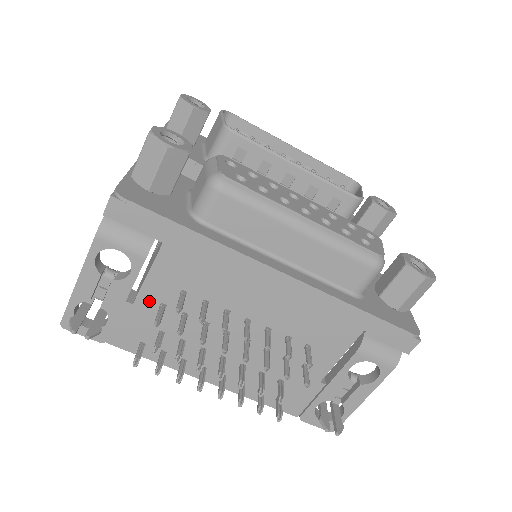
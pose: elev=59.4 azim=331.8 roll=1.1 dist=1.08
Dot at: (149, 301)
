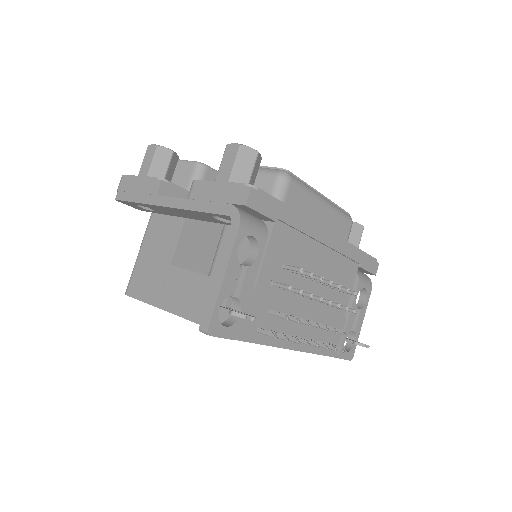
Dot at: (264, 282)
